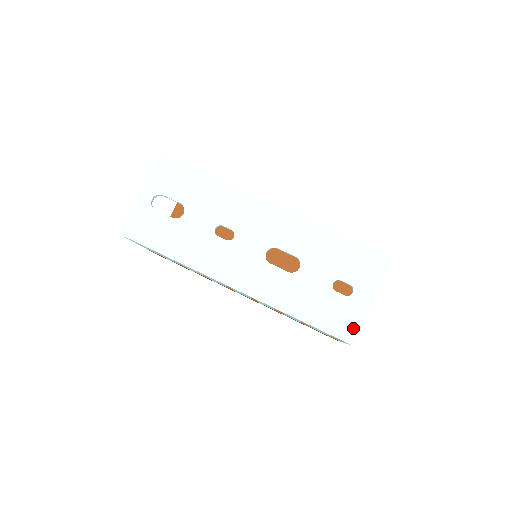
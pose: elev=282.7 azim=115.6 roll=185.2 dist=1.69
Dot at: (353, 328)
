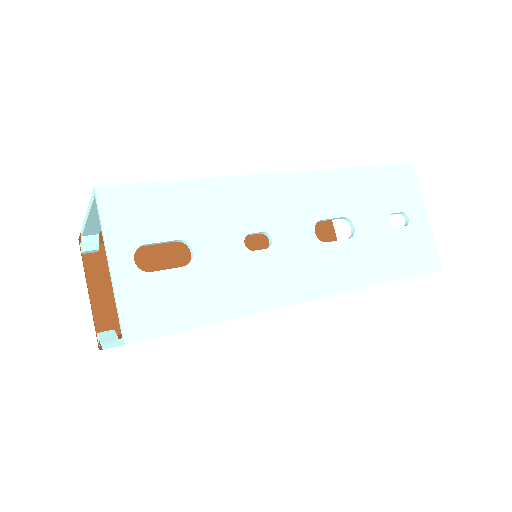
Dot at: (431, 253)
